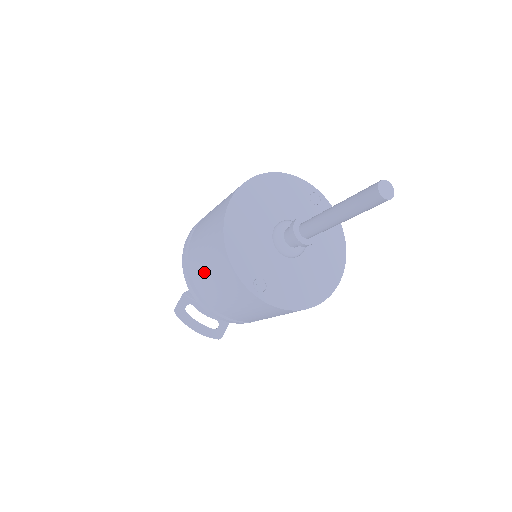
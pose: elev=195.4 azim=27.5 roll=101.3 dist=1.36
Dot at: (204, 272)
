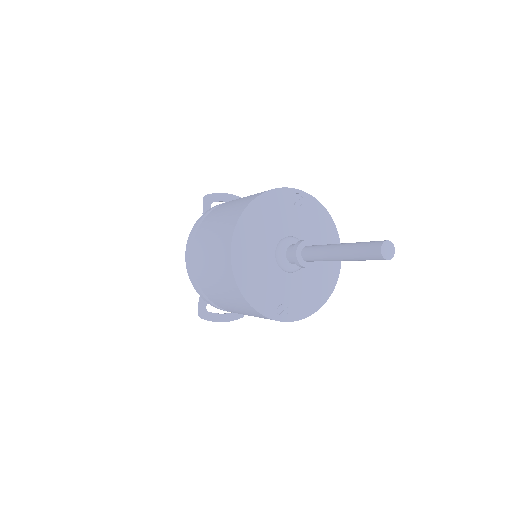
Dot at: (223, 302)
